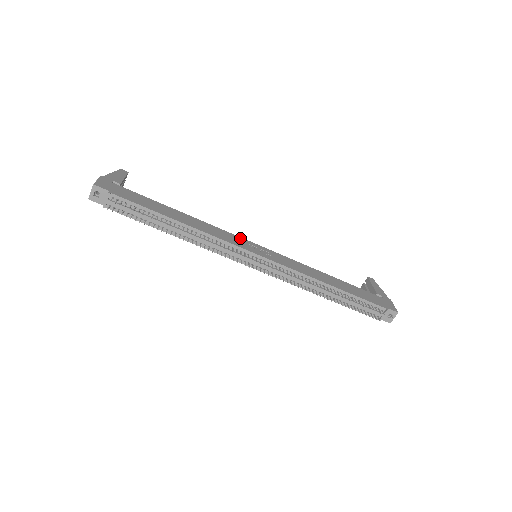
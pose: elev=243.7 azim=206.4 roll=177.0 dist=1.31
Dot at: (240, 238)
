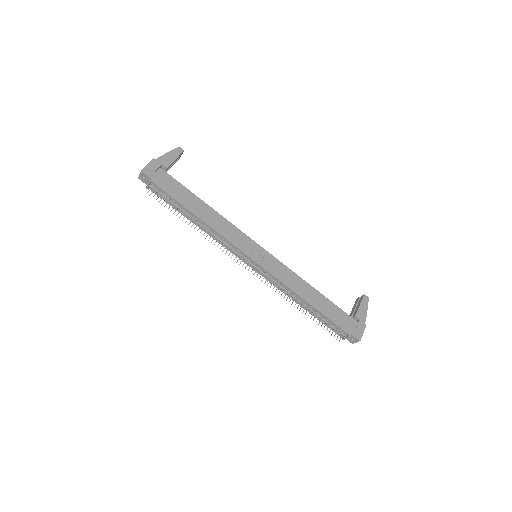
Dot at: (248, 238)
